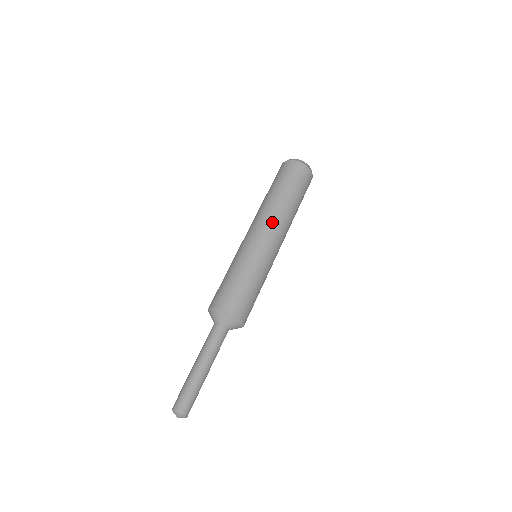
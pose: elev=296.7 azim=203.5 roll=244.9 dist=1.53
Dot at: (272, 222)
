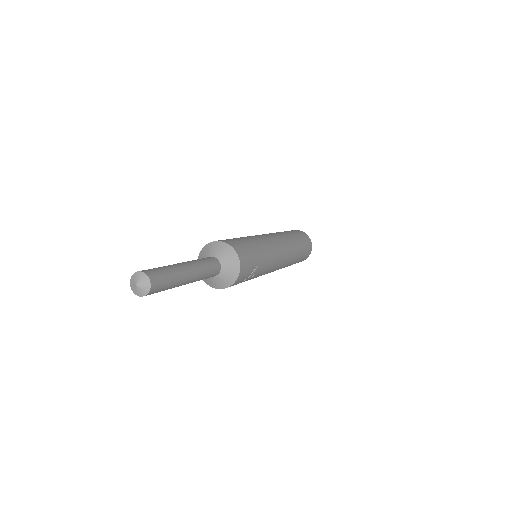
Dot at: (274, 234)
